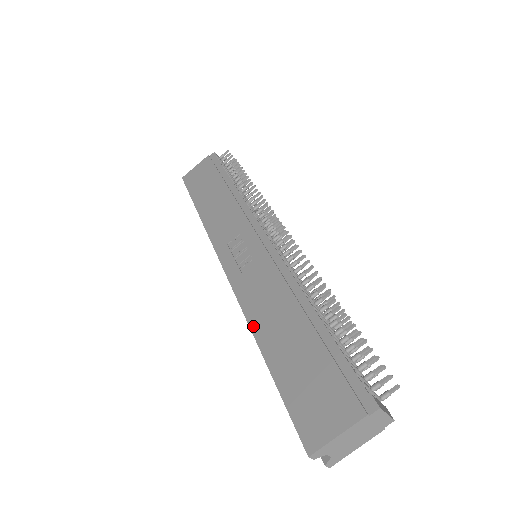
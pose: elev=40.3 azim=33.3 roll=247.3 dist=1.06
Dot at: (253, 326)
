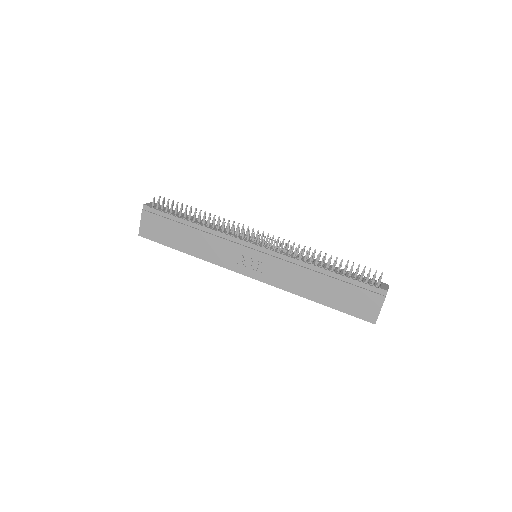
Dot at: (300, 294)
